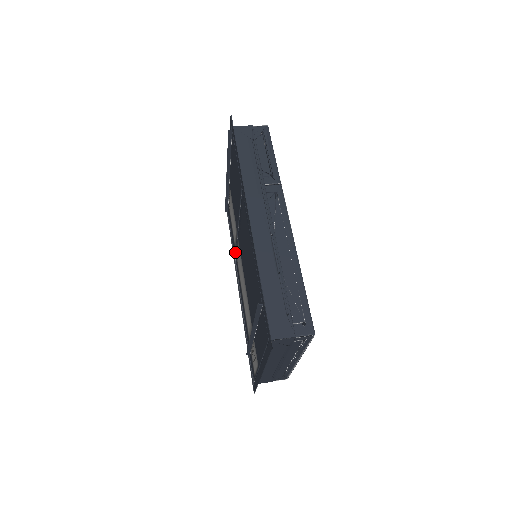
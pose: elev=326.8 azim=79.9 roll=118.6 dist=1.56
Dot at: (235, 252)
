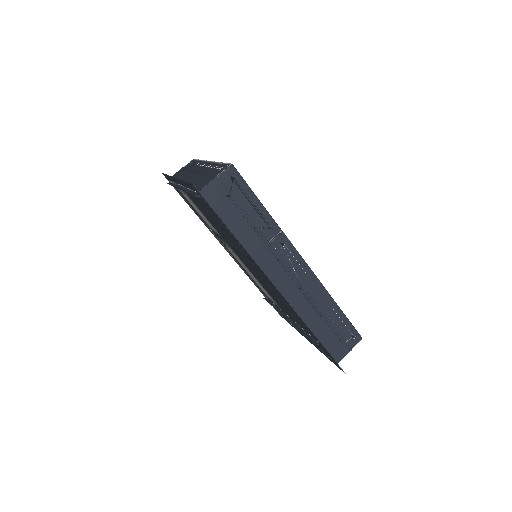
Dot at: occluded
